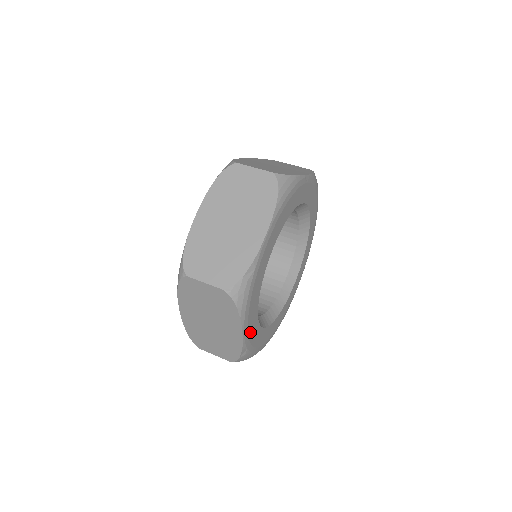
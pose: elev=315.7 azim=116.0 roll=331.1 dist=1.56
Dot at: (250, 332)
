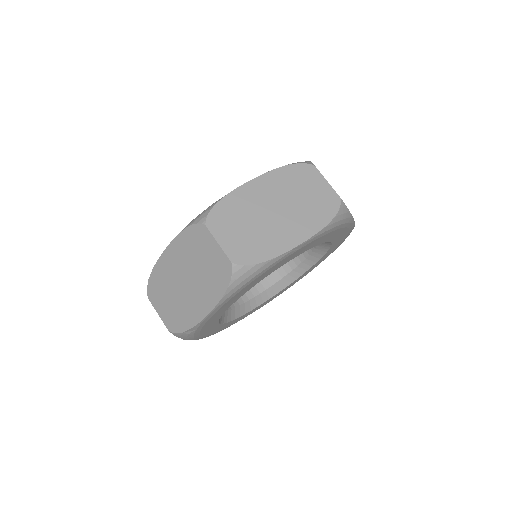
Dot at: (214, 332)
